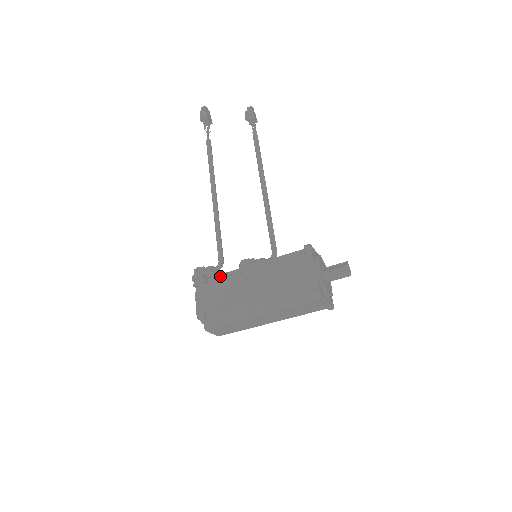
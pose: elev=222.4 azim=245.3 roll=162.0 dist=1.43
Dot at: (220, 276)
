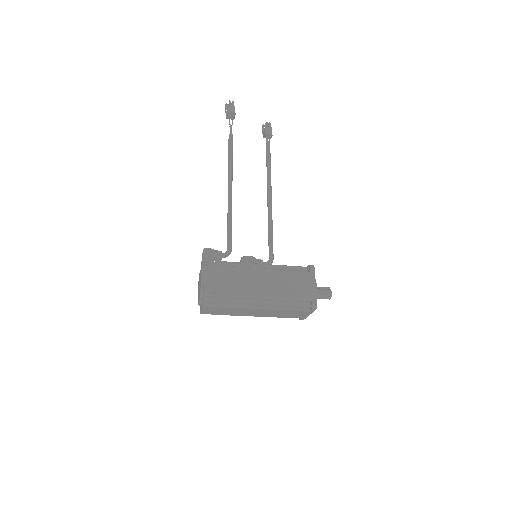
Dot at: (227, 263)
